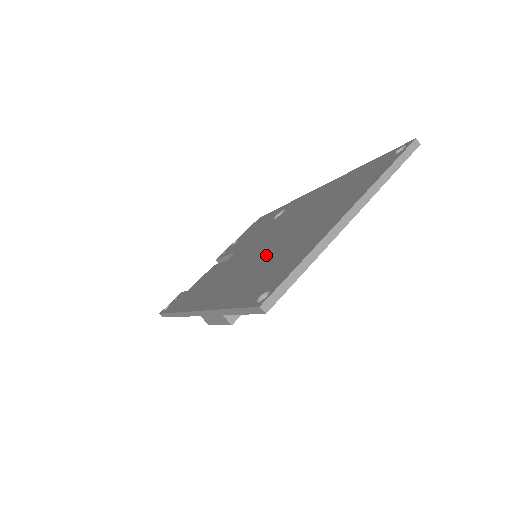
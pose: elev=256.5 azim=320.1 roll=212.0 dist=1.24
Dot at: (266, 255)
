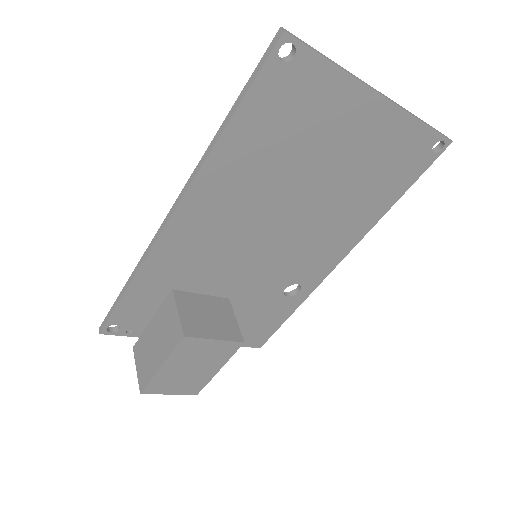
Dot at: occluded
